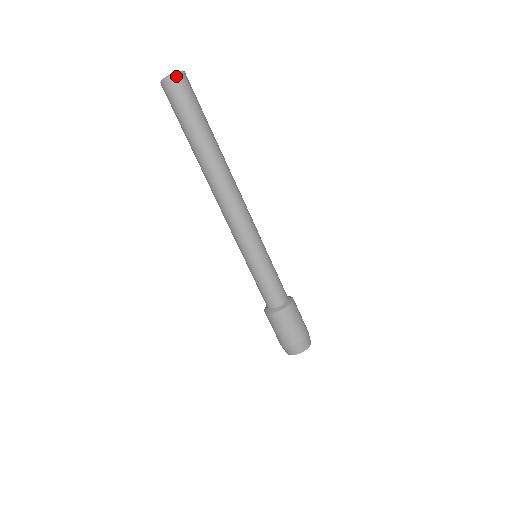
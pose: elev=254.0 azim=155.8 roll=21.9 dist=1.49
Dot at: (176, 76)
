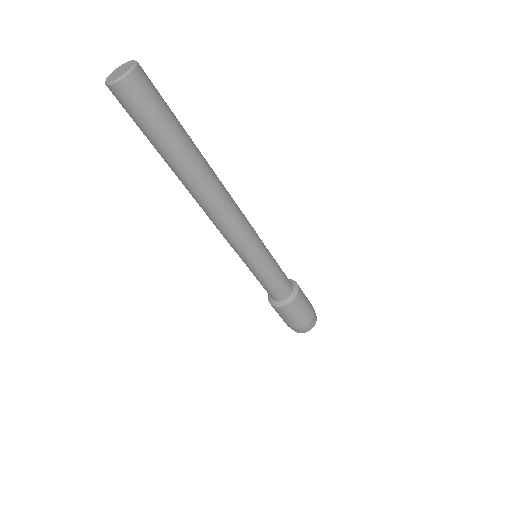
Dot at: (121, 84)
